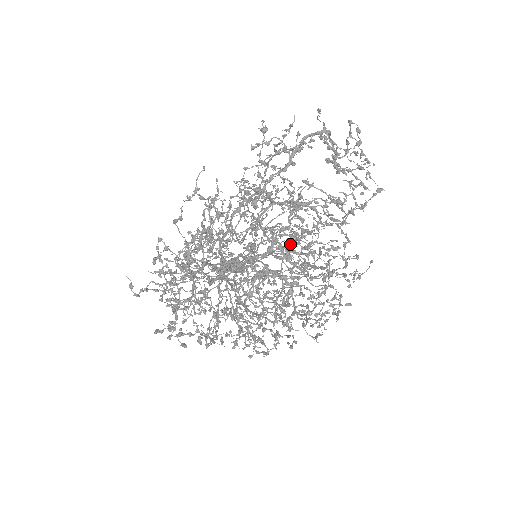
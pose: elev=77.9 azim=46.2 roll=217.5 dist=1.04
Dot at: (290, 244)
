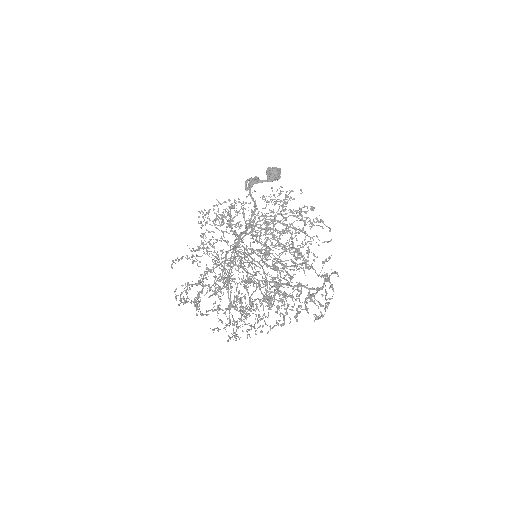
Dot at: occluded
